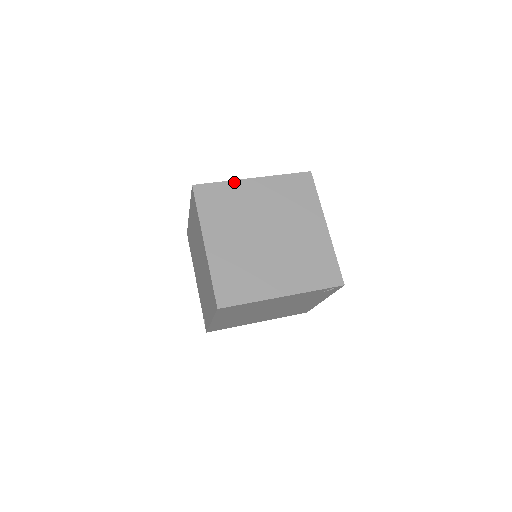
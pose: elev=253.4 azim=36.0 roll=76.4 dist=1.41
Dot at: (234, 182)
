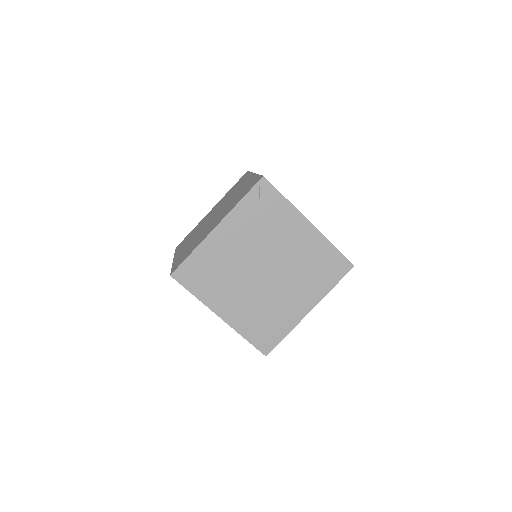
Dot at: (199, 223)
